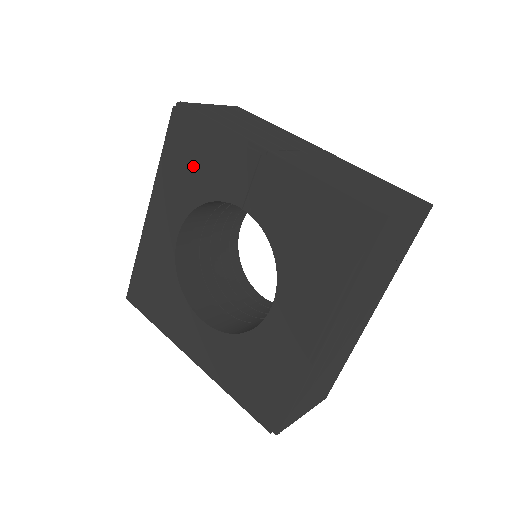
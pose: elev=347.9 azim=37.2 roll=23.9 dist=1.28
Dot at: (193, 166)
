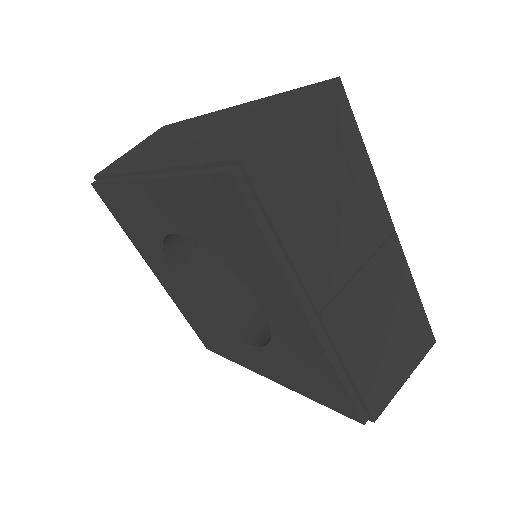
Dot at: (225, 234)
